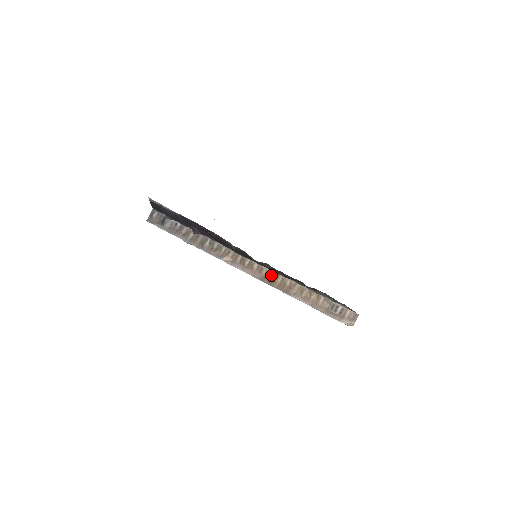
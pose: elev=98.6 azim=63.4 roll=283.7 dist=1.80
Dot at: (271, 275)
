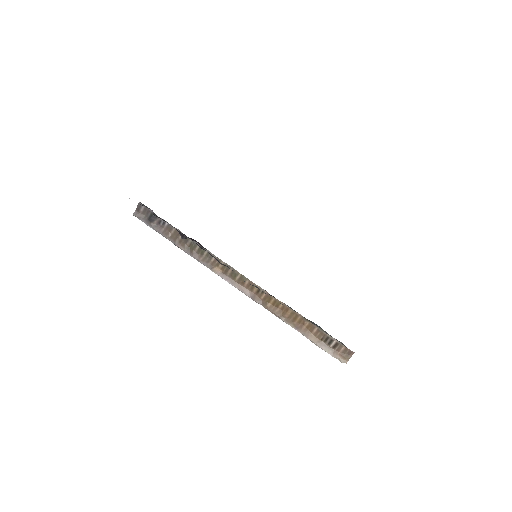
Dot at: (263, 295)
